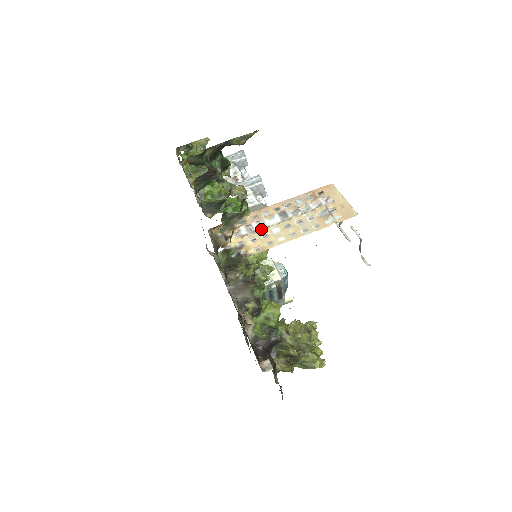
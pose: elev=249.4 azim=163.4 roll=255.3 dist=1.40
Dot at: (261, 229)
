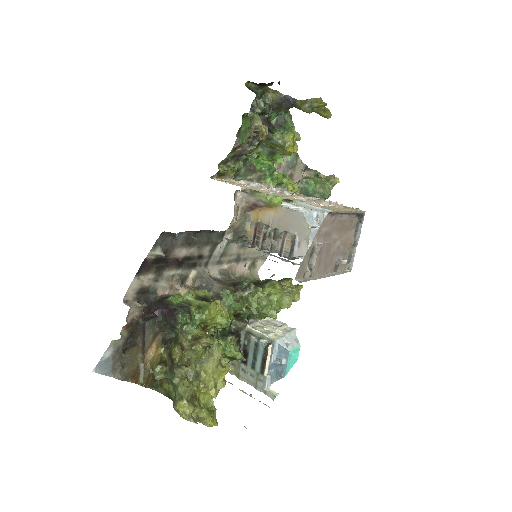
Dot at: (255, 185)
